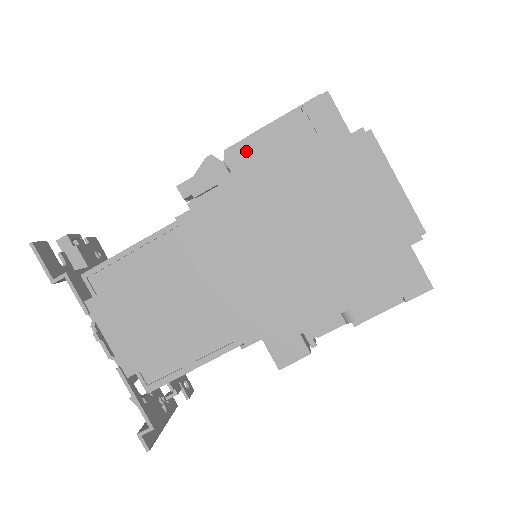
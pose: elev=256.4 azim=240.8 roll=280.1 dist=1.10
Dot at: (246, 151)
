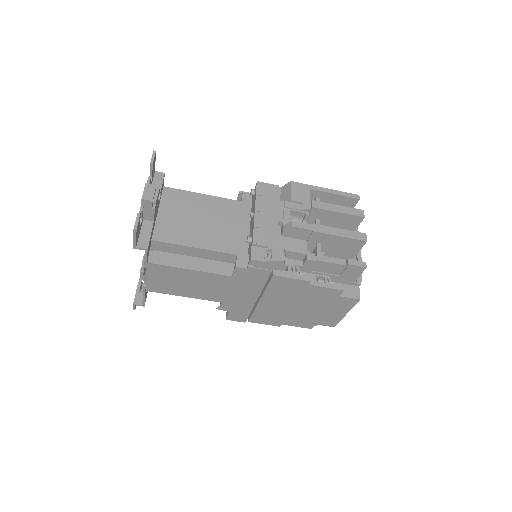
Dot at: (302, 255)
